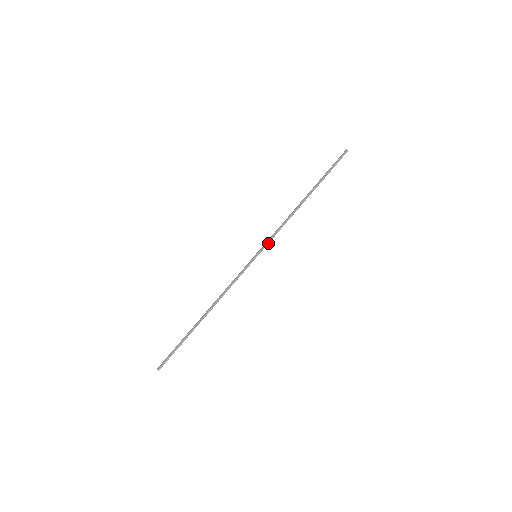
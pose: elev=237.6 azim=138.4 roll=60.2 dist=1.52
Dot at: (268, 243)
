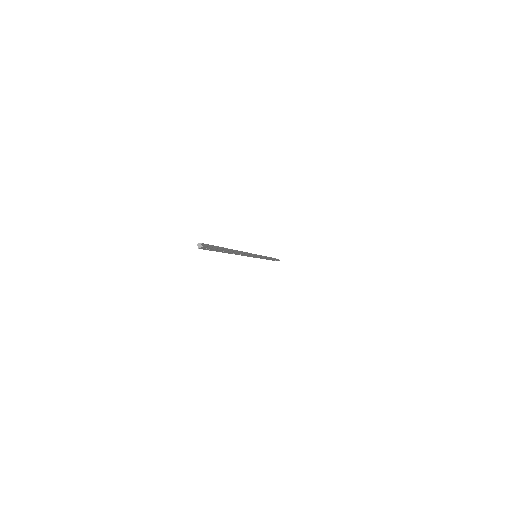
Dot at: (261, 257)
